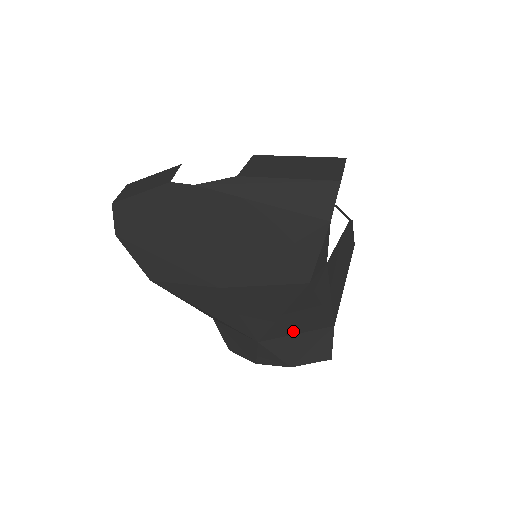
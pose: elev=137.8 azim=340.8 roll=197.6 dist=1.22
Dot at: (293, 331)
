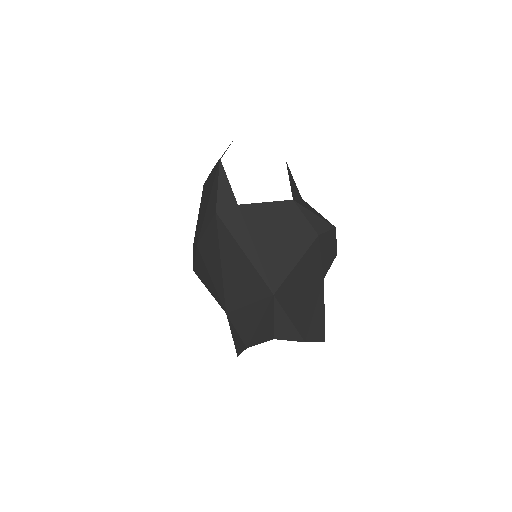
Dot at: (244, 298)
